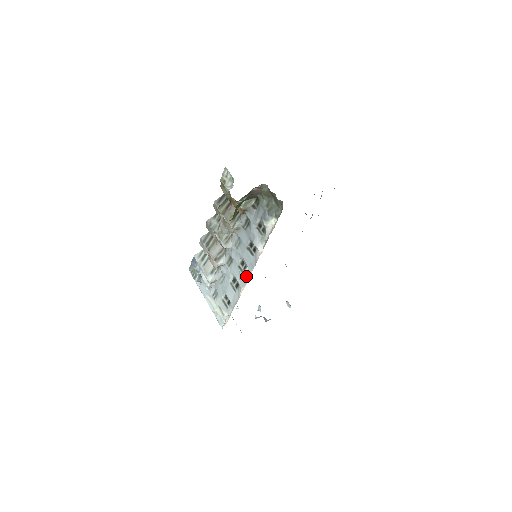
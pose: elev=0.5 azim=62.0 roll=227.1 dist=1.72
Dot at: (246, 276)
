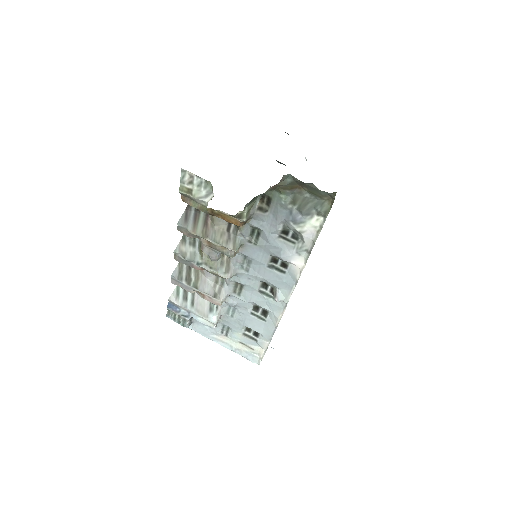
Dot at: (282, 301)
